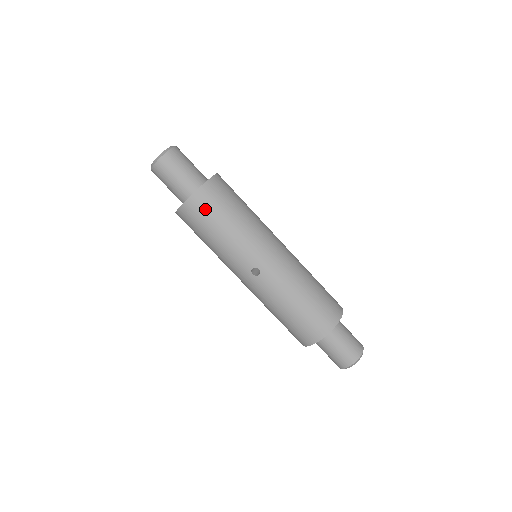
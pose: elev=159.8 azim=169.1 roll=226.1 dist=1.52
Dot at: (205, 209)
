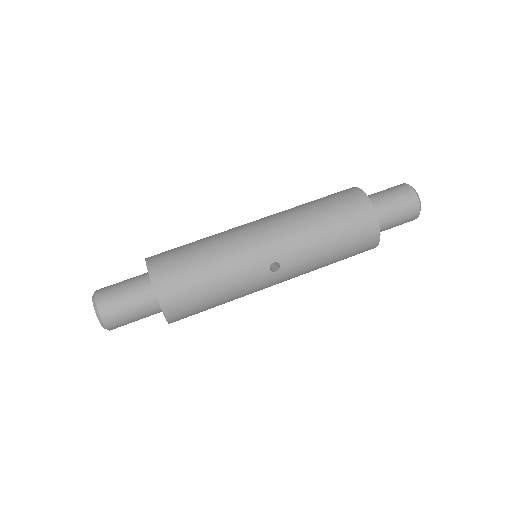
Dot at: (181, 294)
